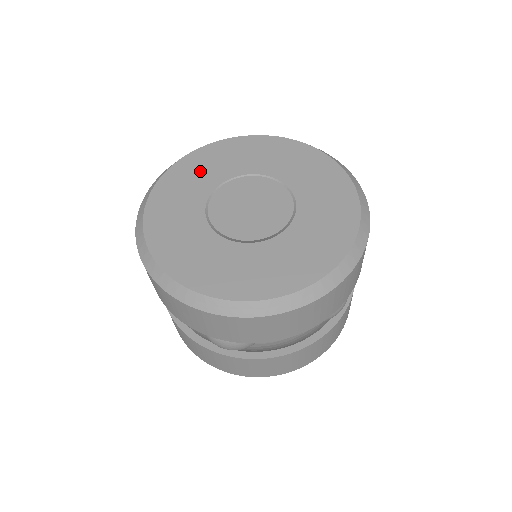
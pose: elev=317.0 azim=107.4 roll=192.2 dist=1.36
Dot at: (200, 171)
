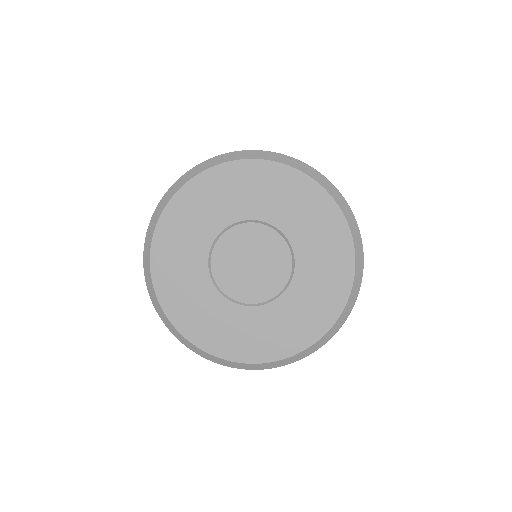
Dot at: (209, 203)
